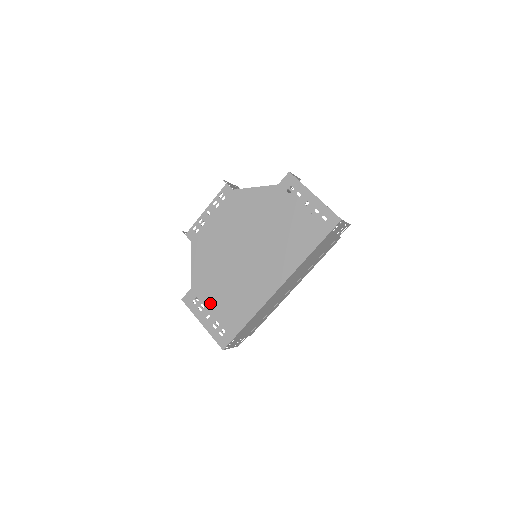
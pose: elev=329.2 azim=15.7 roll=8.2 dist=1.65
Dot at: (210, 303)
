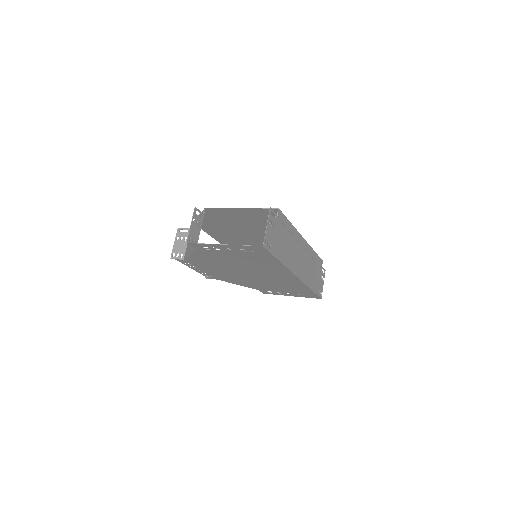
Dot at: (278, 291)
